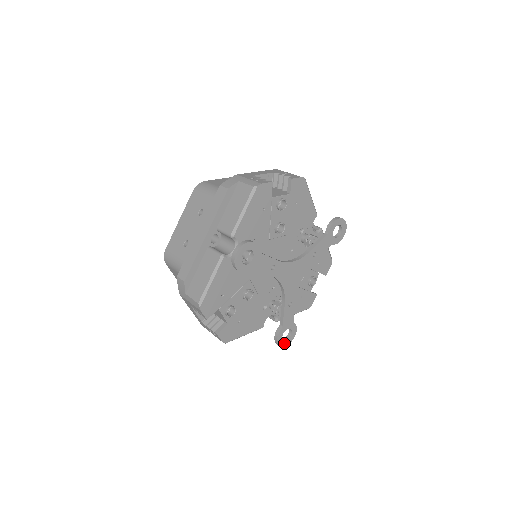
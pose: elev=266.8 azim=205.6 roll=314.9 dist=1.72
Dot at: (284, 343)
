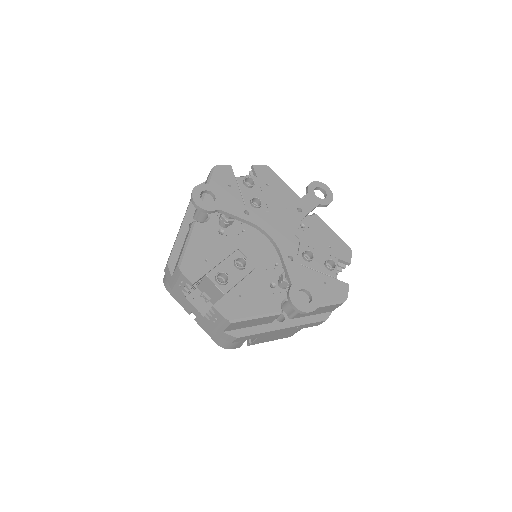
Dot at: (305, 308)
